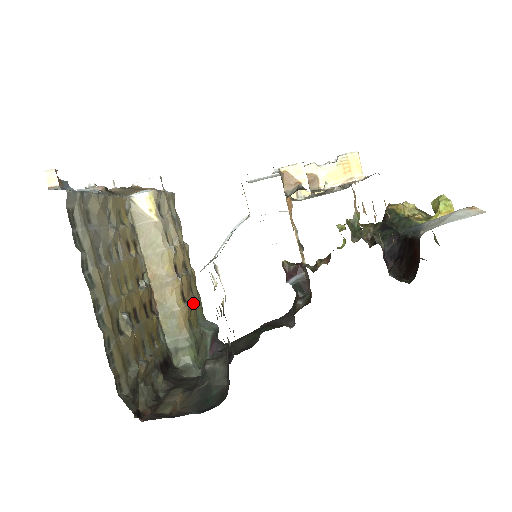
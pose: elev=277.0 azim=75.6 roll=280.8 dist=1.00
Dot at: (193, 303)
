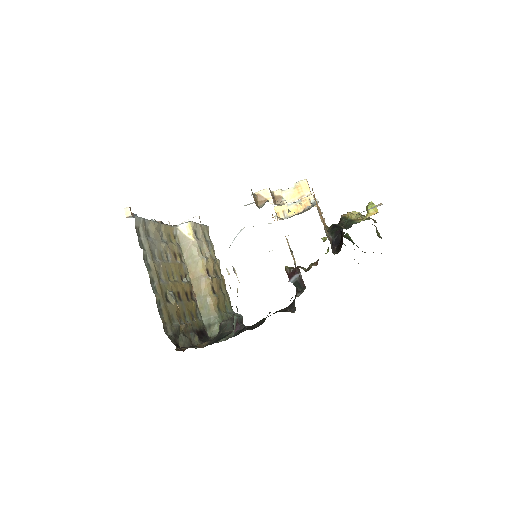
Dot at: (222, 297)
